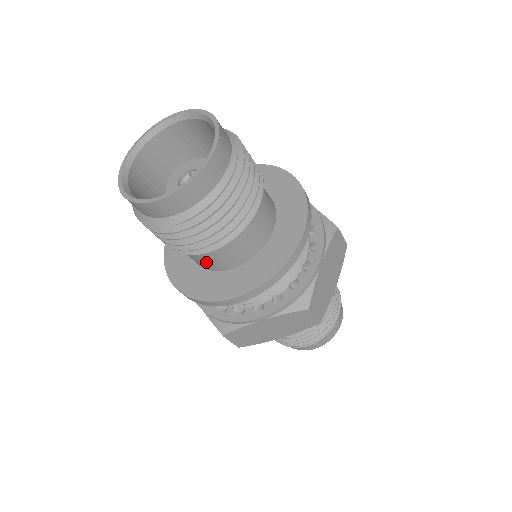
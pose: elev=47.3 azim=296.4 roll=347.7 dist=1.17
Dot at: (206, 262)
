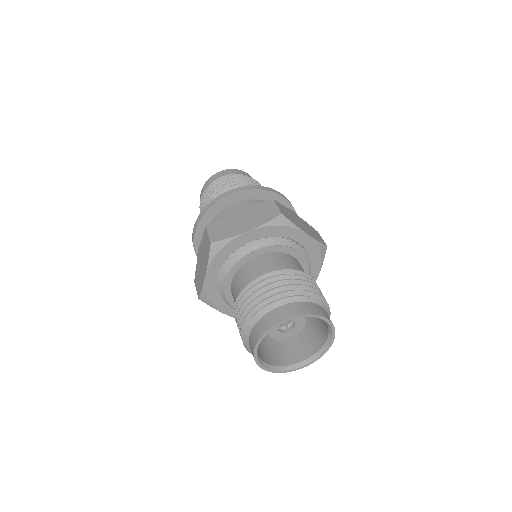
Dot at: occluded
